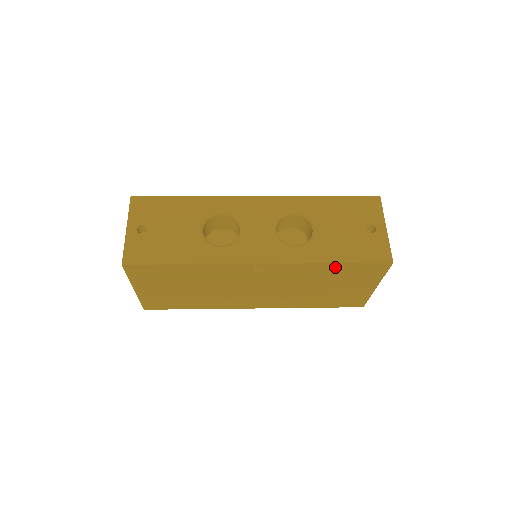
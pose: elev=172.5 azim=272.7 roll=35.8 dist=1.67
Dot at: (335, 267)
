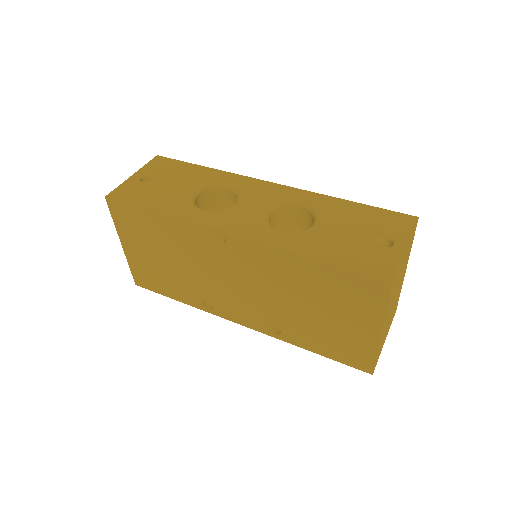
Dot at: (317, 268)
